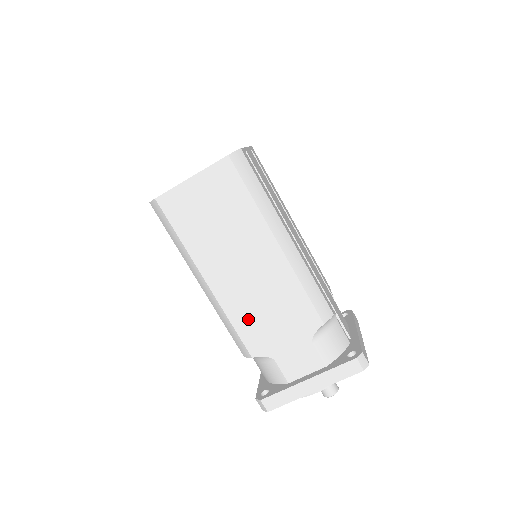
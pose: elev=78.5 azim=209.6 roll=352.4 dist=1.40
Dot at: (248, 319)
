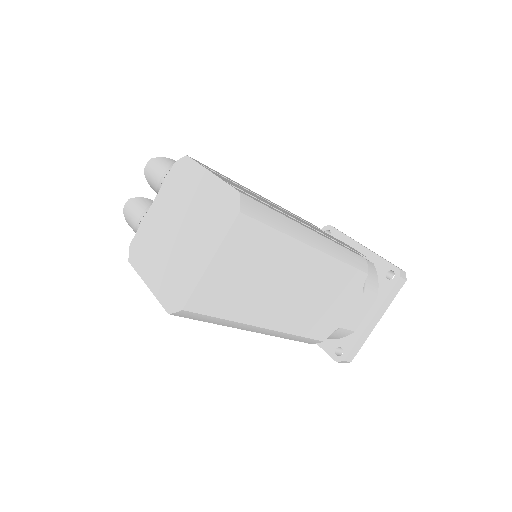
Dot at: (311, 321)
